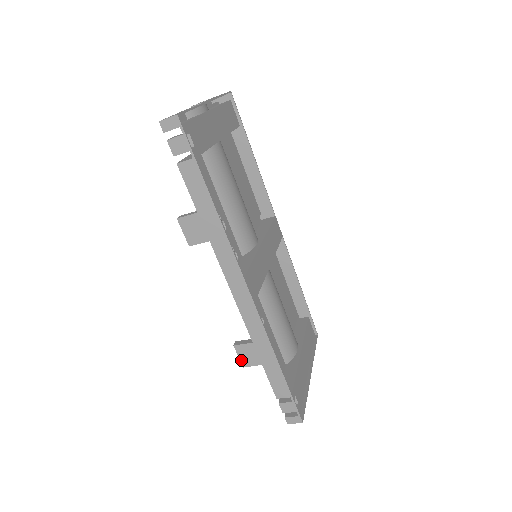
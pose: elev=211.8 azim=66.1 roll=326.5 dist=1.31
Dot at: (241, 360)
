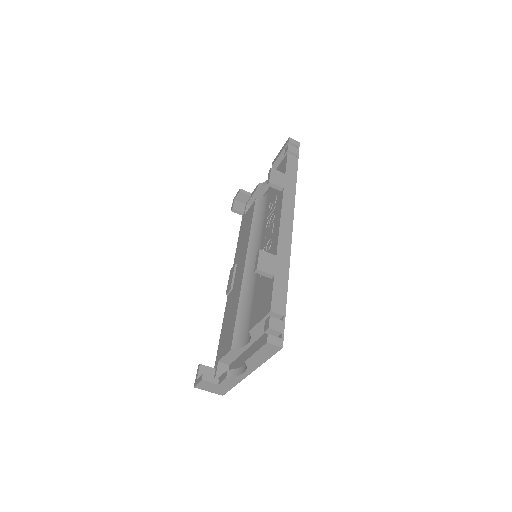
Dot at: (259, 262)
